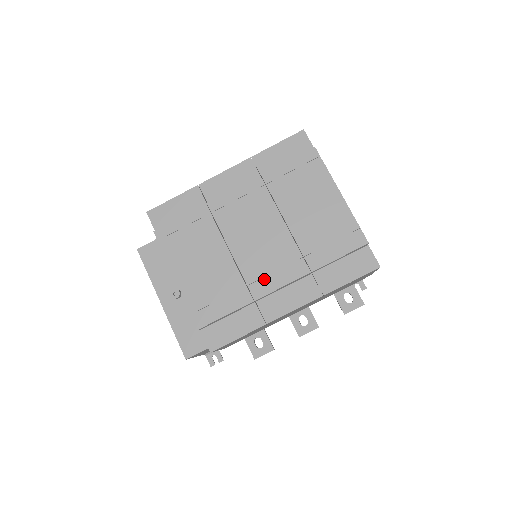
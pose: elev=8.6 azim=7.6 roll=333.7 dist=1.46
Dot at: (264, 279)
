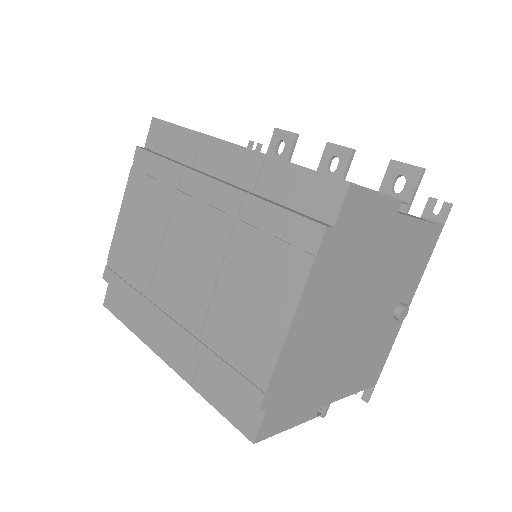
Dot at: (162, 304)
